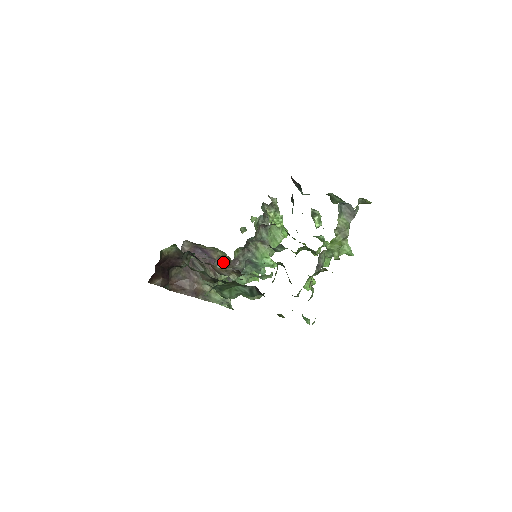
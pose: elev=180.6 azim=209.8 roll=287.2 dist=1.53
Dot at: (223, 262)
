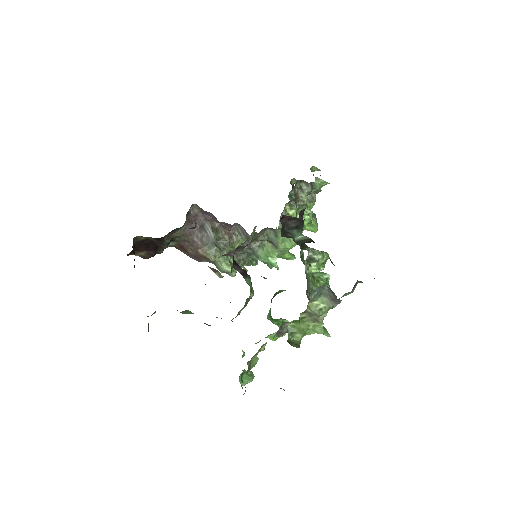
Dot at: (243, 228)
